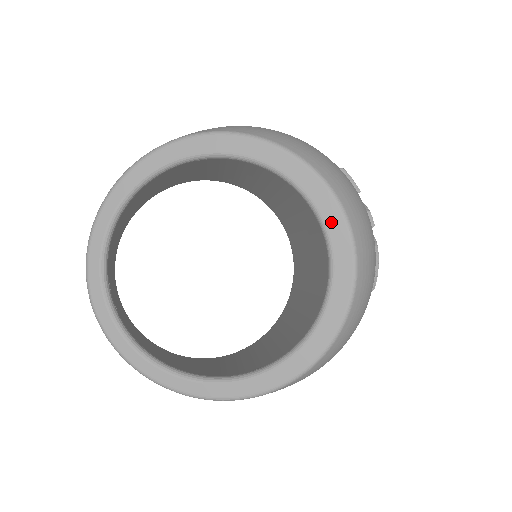
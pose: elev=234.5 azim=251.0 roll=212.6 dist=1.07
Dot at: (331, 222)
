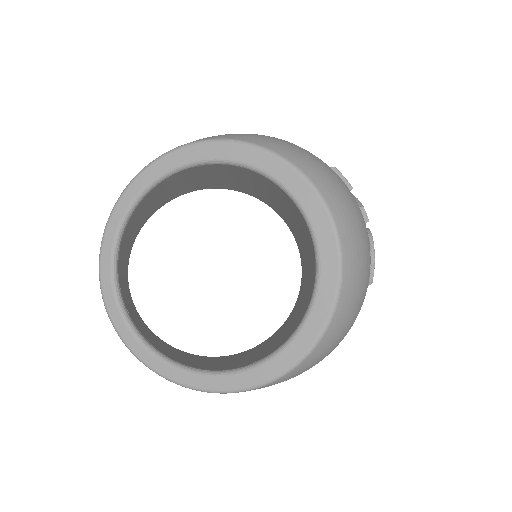
Dot at: (315, 217)
